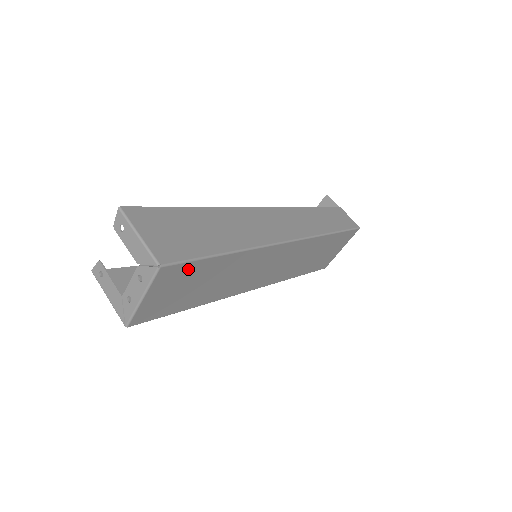
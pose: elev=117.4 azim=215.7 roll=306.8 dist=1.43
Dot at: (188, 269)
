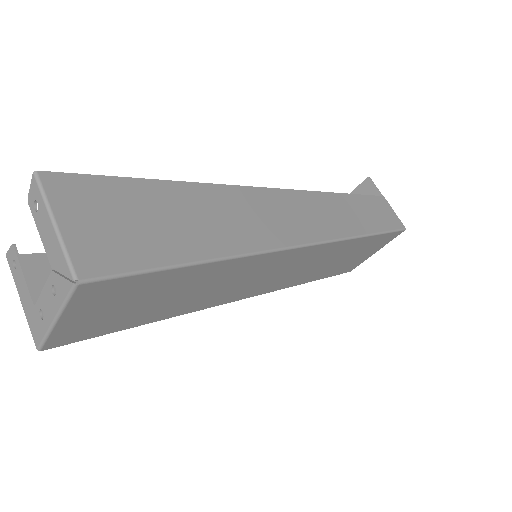
Dot at: (134, 283)
